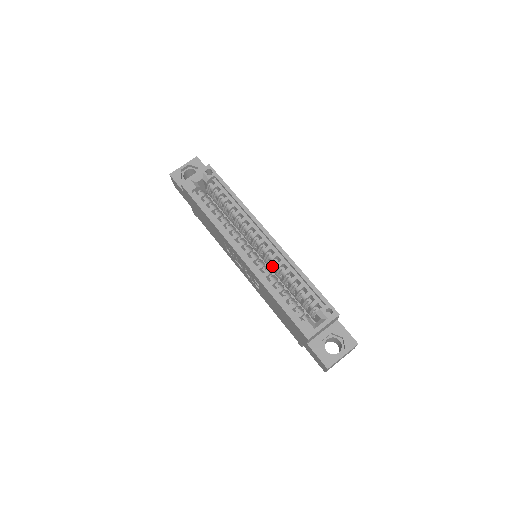
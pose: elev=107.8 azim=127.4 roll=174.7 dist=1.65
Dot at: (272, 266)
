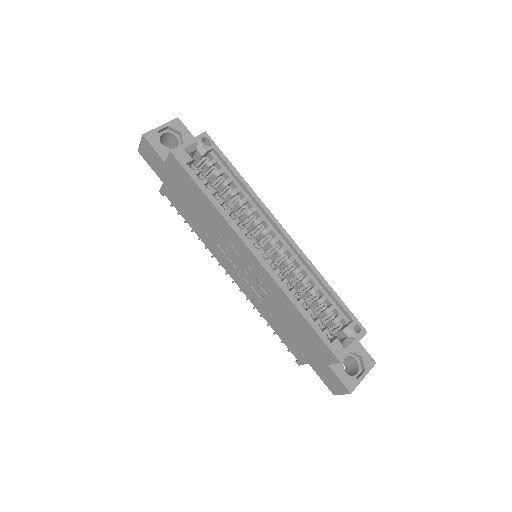
Dot at: occluded
